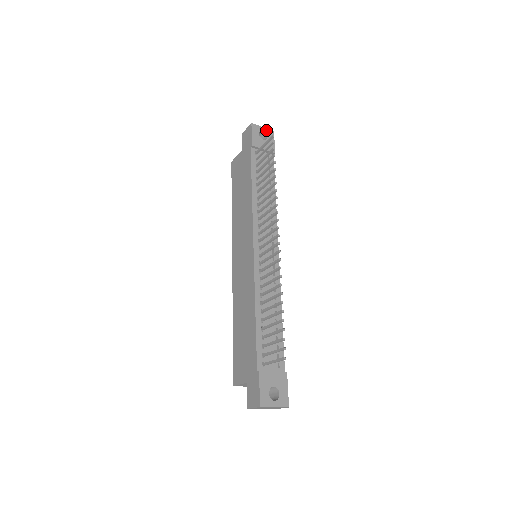
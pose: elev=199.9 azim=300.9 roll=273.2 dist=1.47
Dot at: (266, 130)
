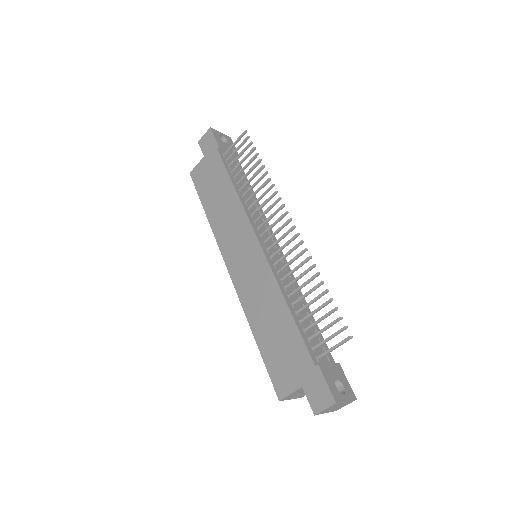
Dot at: (224, 135)
